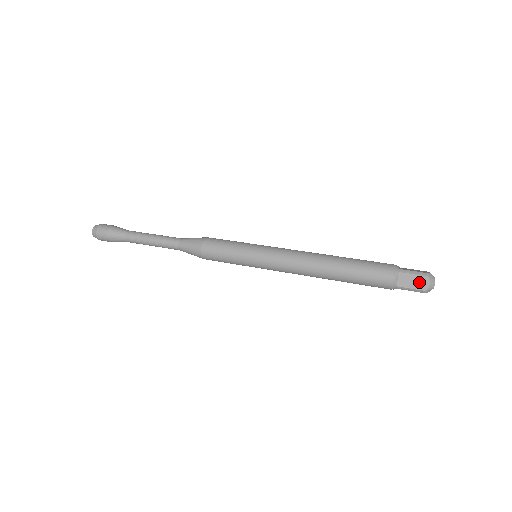
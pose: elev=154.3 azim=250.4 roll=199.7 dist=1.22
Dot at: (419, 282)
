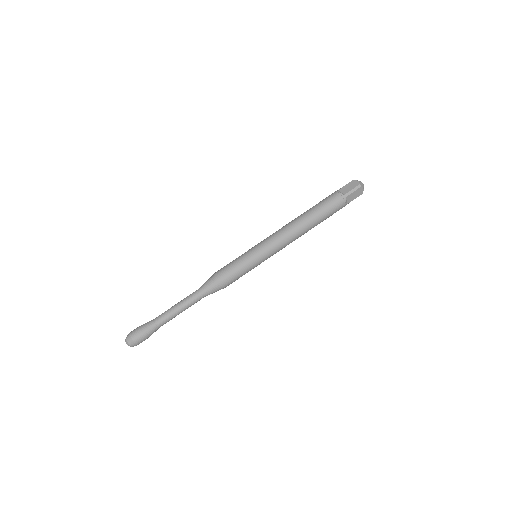
Dot at: (358, 193)
